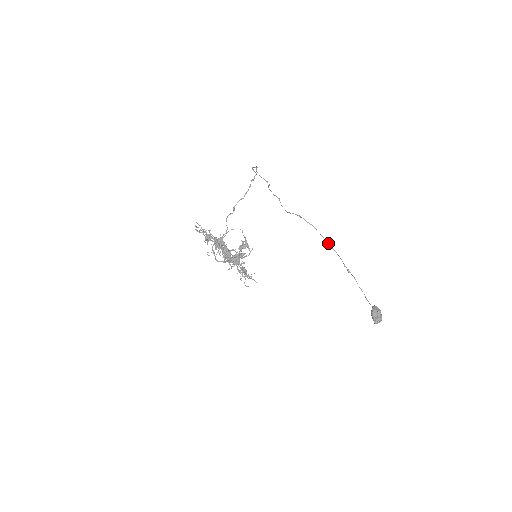
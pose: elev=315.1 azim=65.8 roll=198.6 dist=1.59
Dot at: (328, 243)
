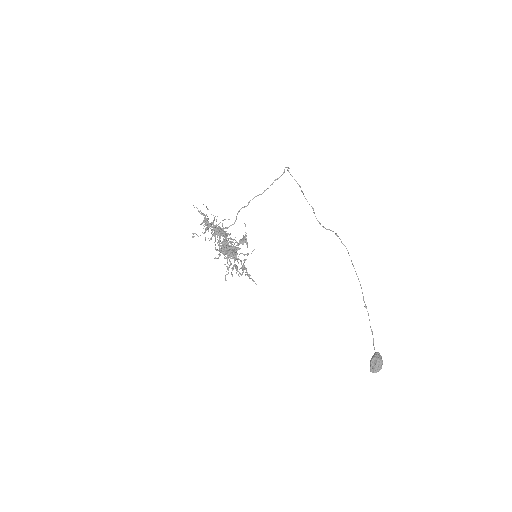
Dot at: occluded
